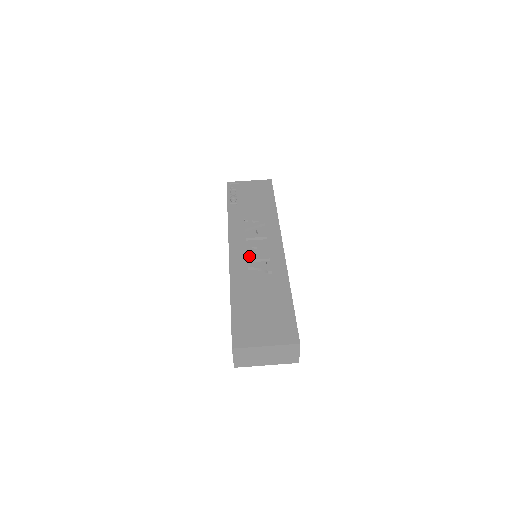
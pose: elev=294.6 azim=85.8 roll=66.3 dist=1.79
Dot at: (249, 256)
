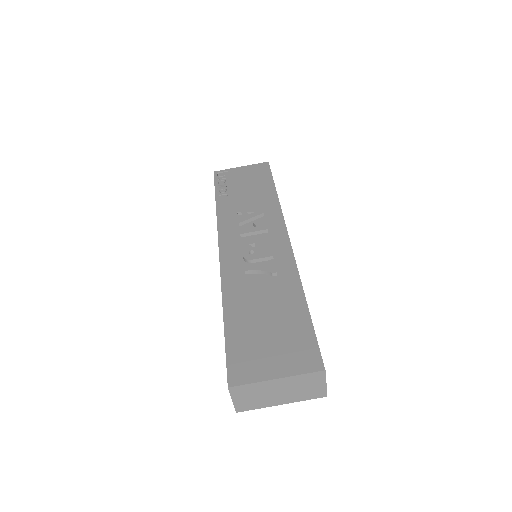
Dot at: (245, 256)
